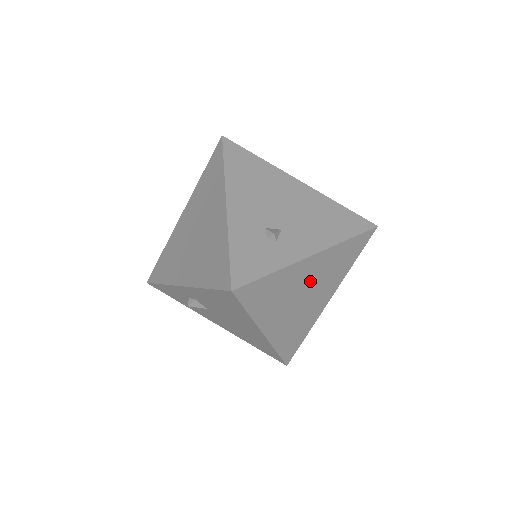
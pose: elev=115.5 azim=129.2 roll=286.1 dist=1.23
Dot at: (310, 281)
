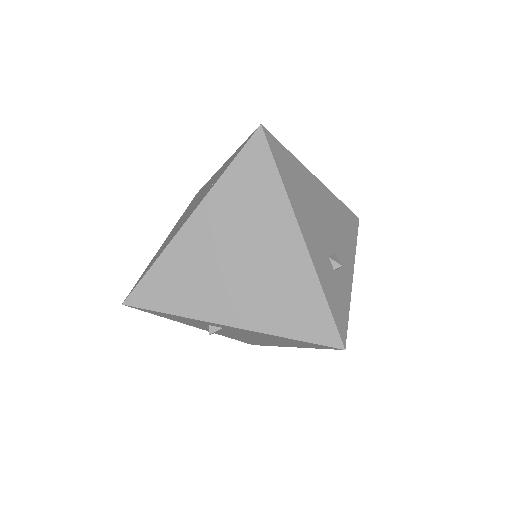
Dot at: occluded
